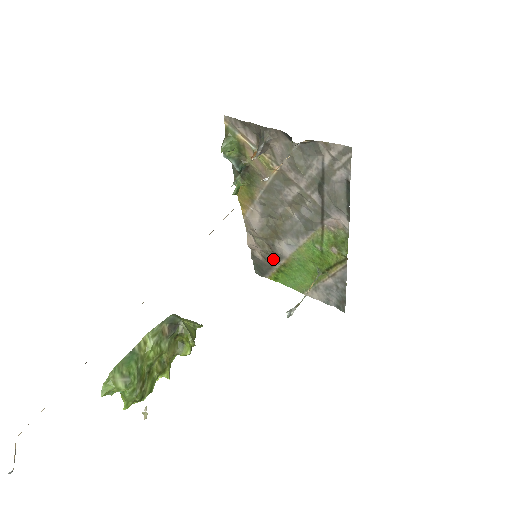
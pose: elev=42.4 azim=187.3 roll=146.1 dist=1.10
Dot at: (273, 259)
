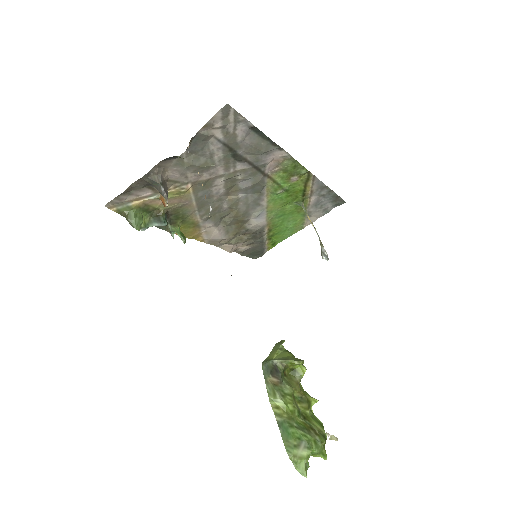
Dot at: (257, 237)
